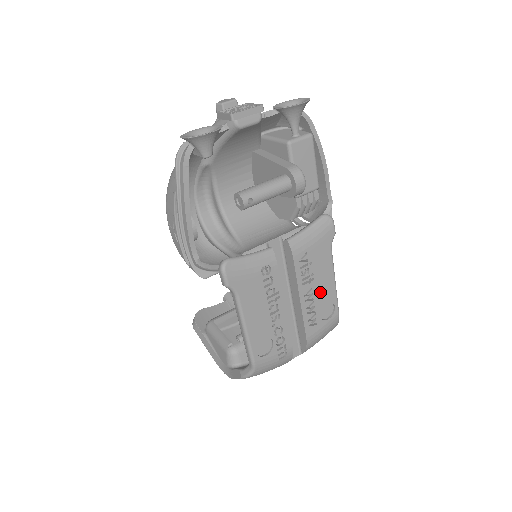
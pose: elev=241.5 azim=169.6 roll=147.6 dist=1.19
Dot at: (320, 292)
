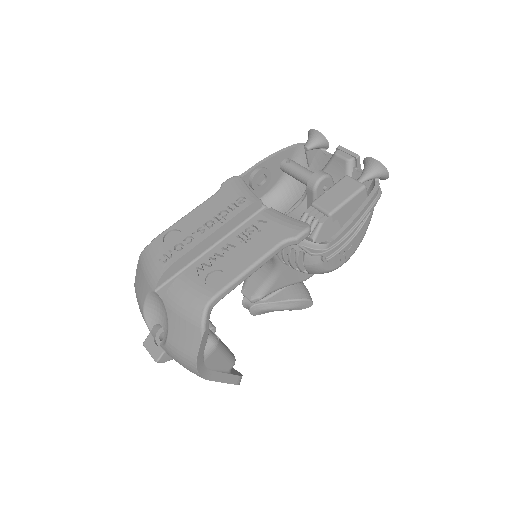
Dot at: (234, 258)
